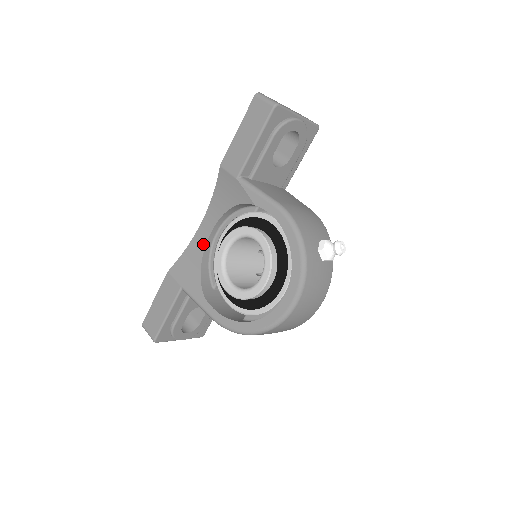
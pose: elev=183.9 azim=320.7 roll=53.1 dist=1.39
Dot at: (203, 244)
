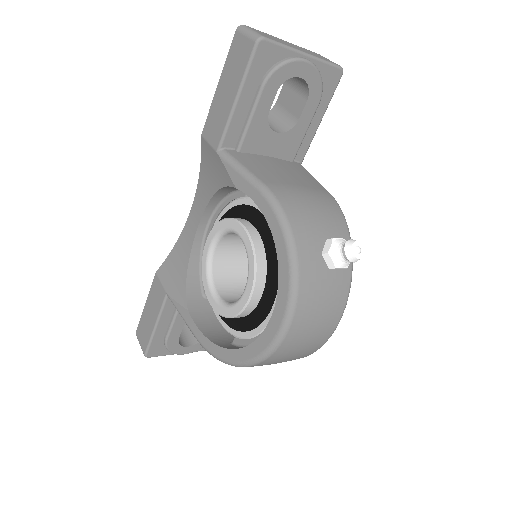
Dot at: (191, 239)
